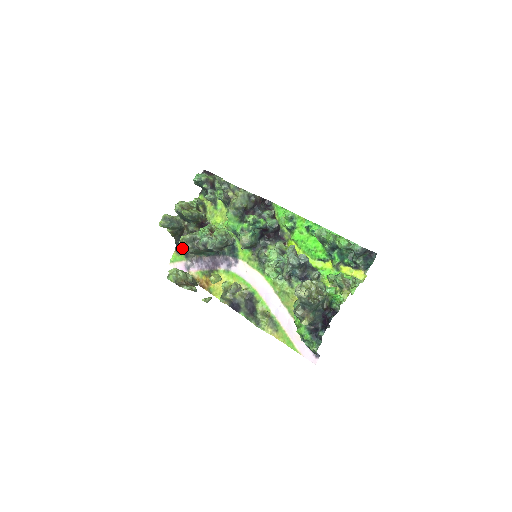
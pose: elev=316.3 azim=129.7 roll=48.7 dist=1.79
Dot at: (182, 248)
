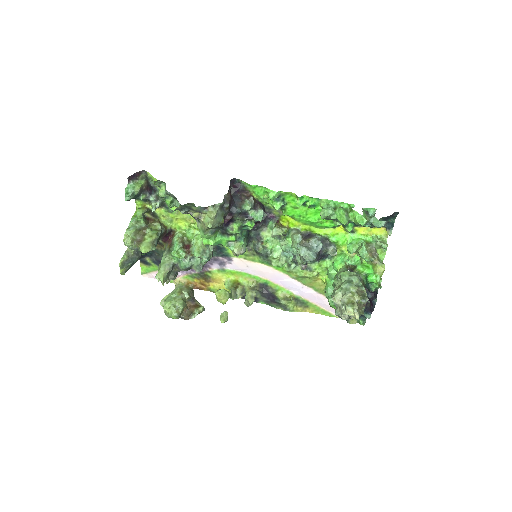
Dot at: occluded
